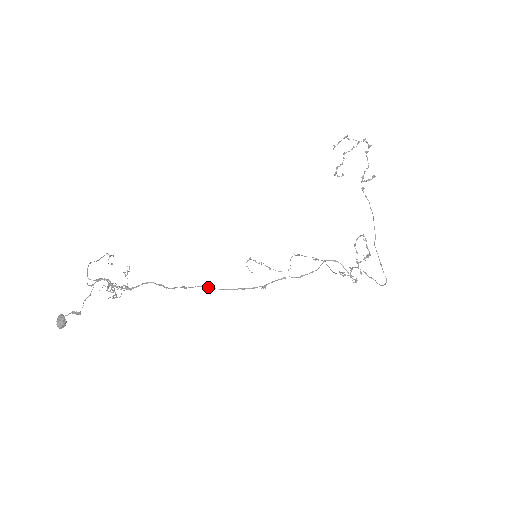
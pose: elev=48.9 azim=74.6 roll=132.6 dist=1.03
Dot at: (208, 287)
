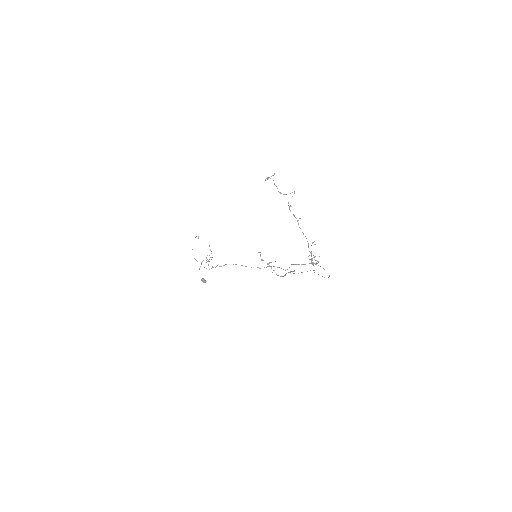
Dot at: occluded
